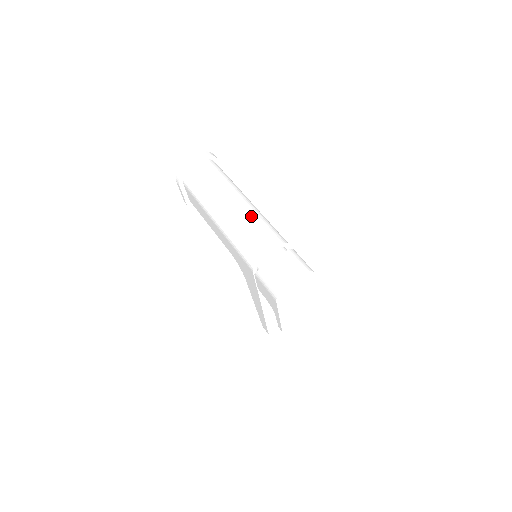
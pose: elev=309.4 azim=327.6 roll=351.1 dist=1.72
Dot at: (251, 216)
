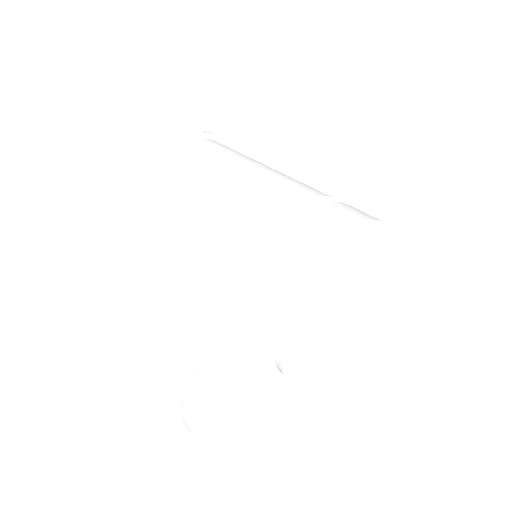
Dot at: occluded
